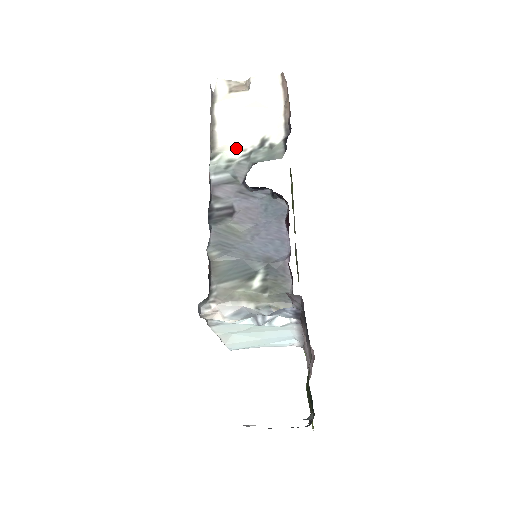
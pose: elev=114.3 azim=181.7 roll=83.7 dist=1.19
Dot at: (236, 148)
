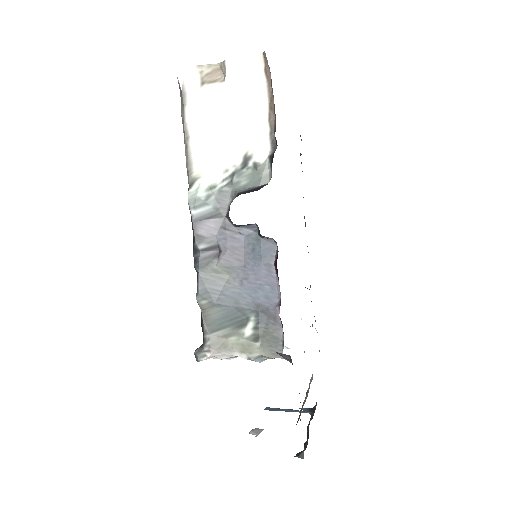
Dot at: (216, 169)
